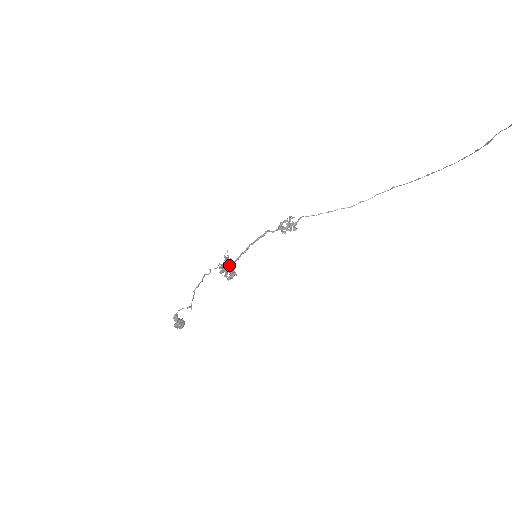
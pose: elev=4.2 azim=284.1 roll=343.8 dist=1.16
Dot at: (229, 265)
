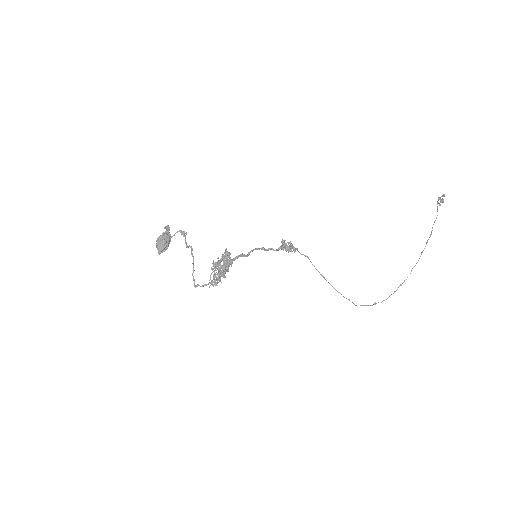
Dot at: (226, 261)
